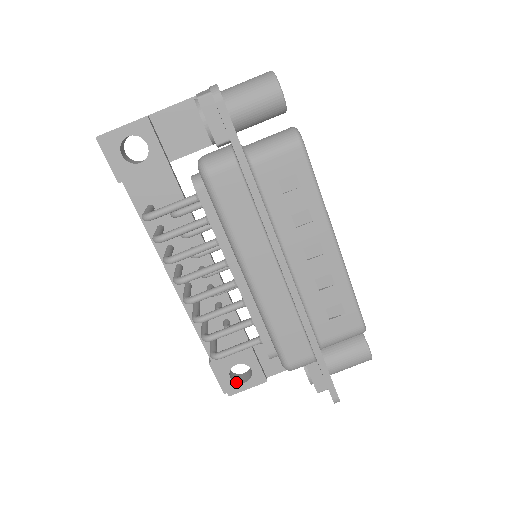
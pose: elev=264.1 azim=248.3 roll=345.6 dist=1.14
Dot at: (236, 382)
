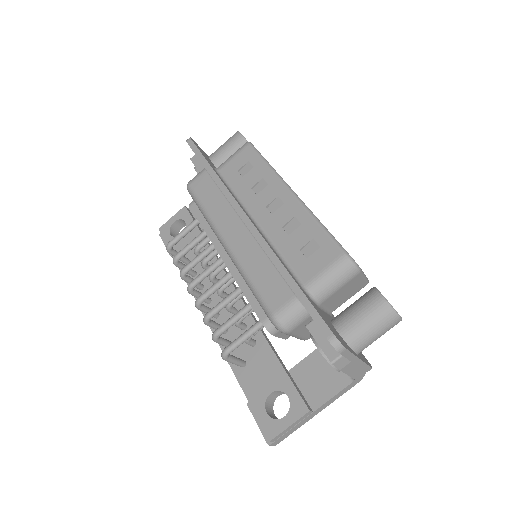
Dot at: (275, 419)
